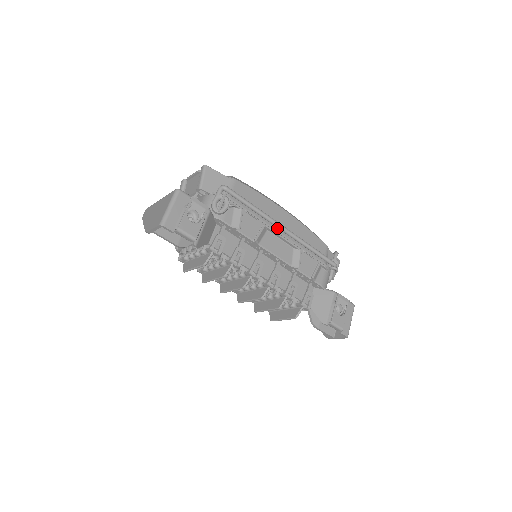
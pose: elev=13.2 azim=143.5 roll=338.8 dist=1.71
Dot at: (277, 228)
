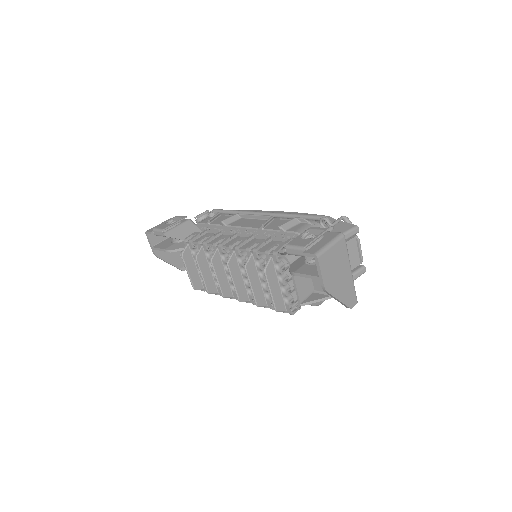
Dot at: occluded
